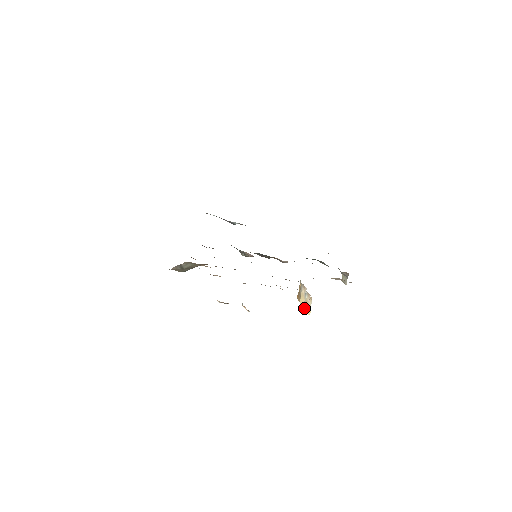
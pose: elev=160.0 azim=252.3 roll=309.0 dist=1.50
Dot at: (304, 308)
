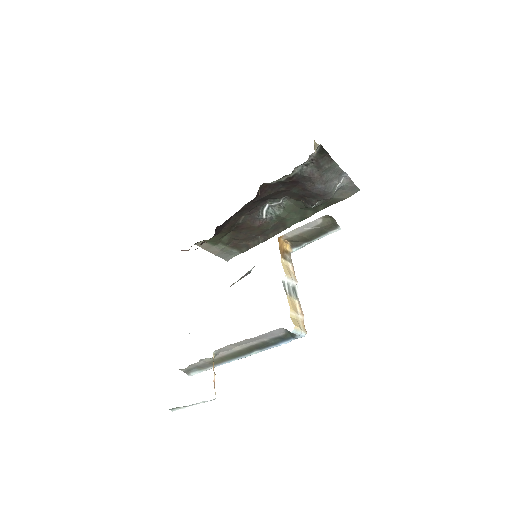
Dot at: (288, 297)
